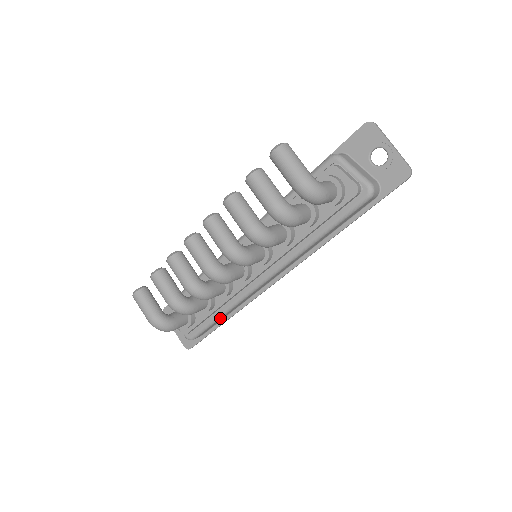
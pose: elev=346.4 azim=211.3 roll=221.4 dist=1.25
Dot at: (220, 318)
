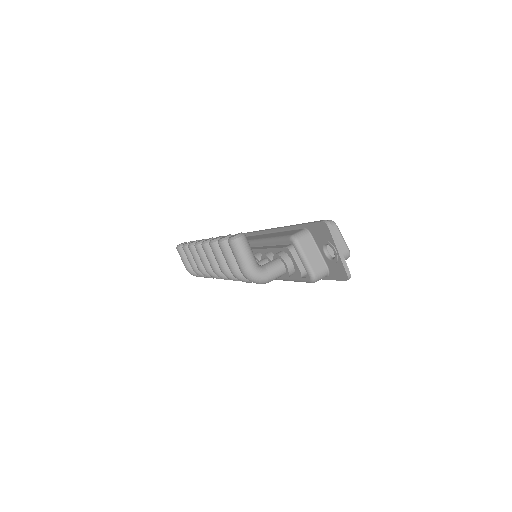
Dot at: occluded
